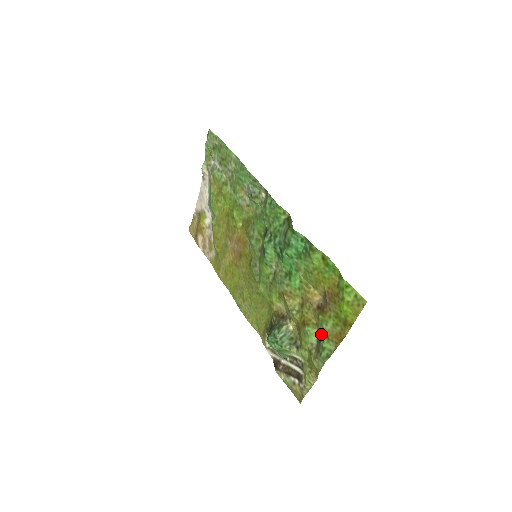
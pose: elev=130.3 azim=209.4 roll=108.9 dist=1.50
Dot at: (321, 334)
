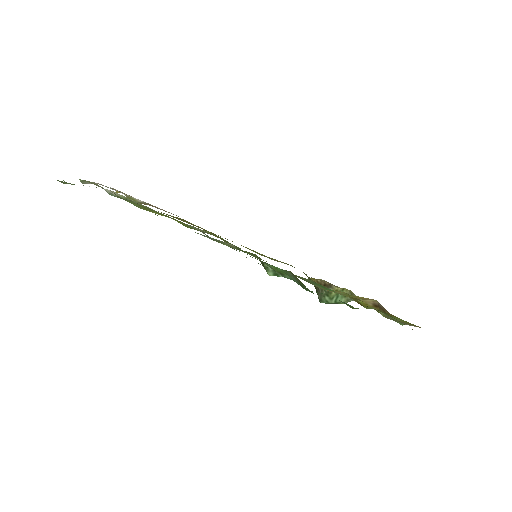
Dot at: occluded
